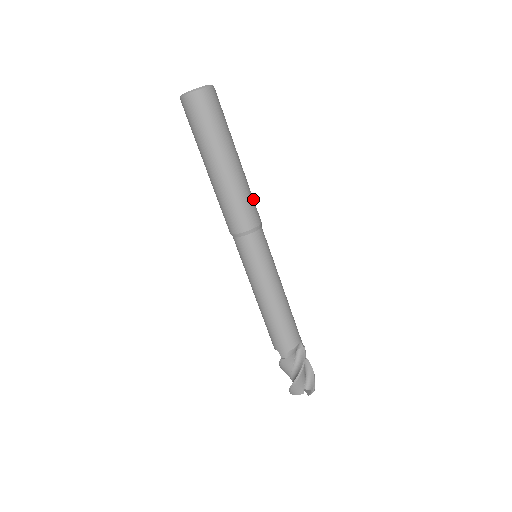
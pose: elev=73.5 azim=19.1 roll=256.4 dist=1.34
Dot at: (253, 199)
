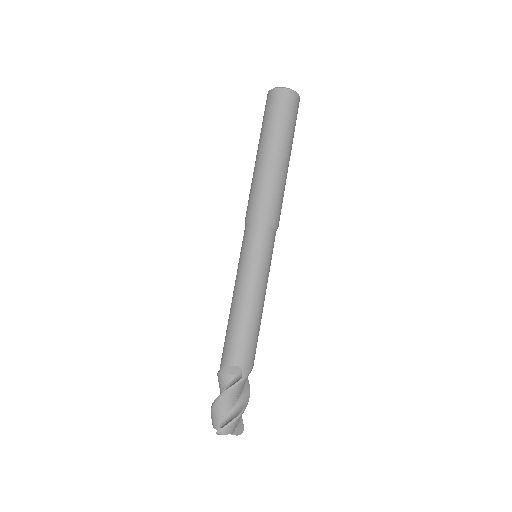
Dot at: (276, 198)
